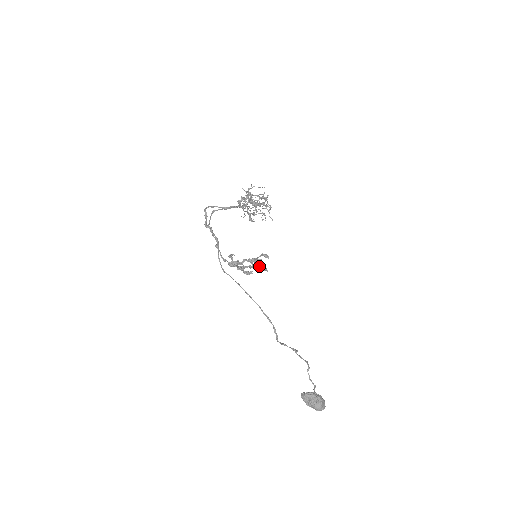
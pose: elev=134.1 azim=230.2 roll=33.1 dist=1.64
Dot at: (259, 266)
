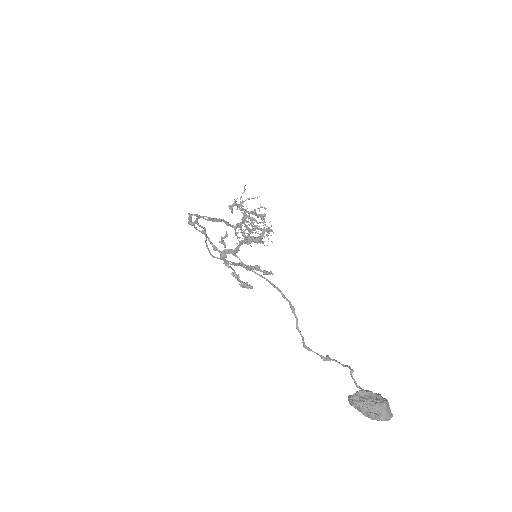
Dot at: (261, 270)
